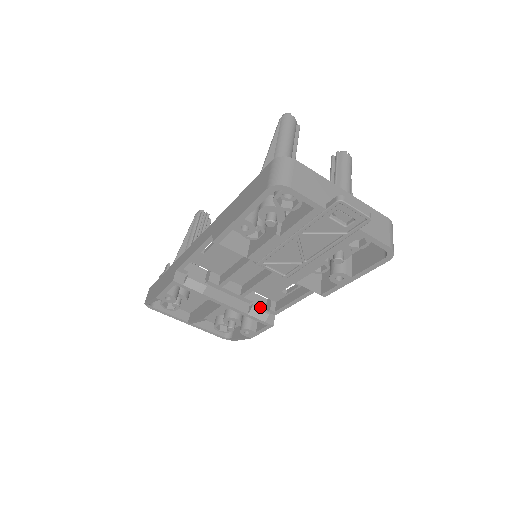
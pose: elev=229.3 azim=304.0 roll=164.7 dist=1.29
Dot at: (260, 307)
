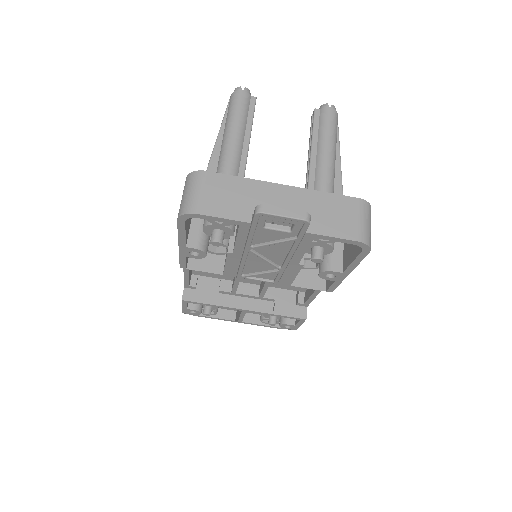
Dot at: (287, 302)
